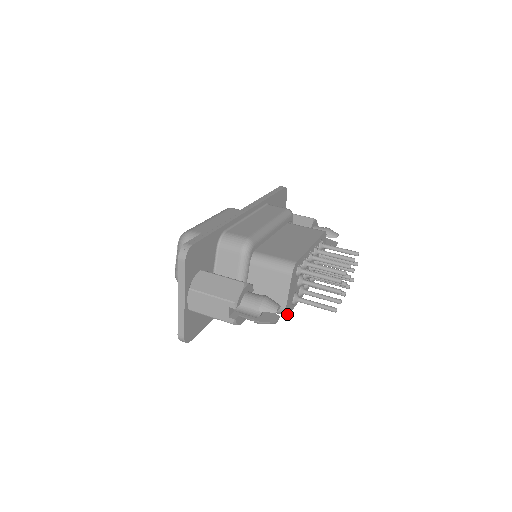
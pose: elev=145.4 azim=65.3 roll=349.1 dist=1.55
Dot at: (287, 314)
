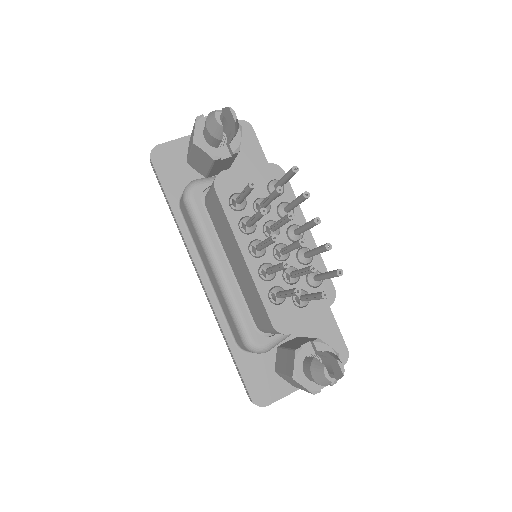
Dot at: (217, 184)
